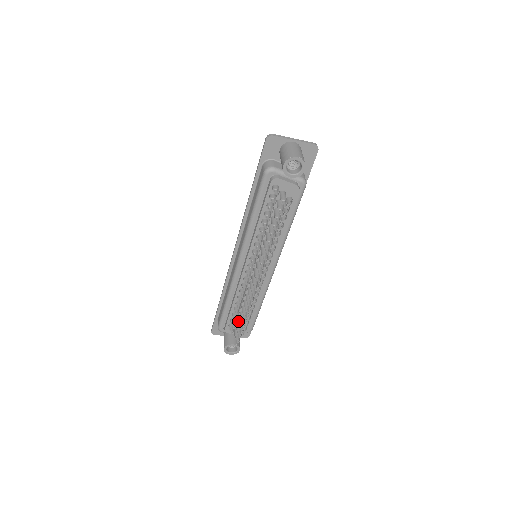
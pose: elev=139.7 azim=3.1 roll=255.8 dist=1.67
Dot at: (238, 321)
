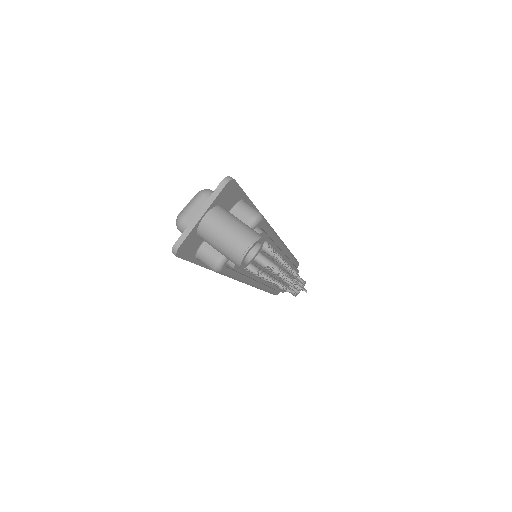
Dot at: occluded
